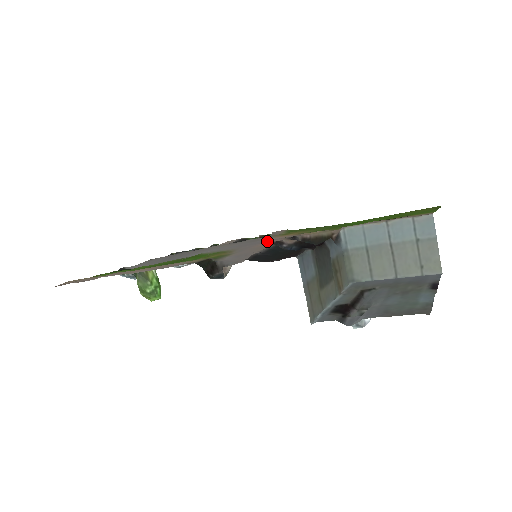
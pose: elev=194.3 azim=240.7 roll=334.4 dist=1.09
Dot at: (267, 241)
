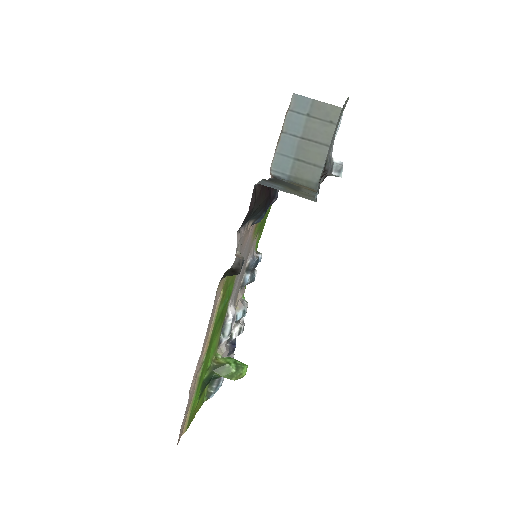
Dot at: (248, 239)
